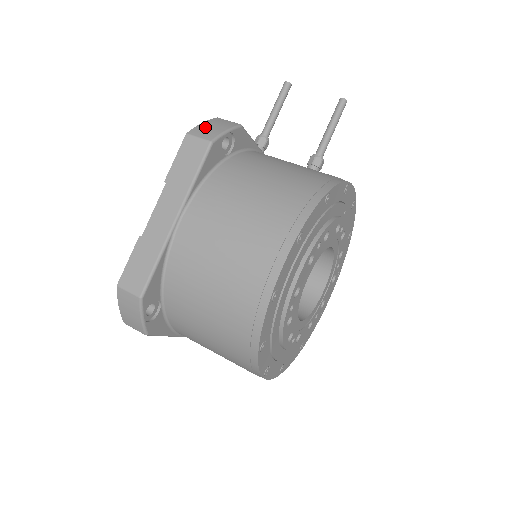
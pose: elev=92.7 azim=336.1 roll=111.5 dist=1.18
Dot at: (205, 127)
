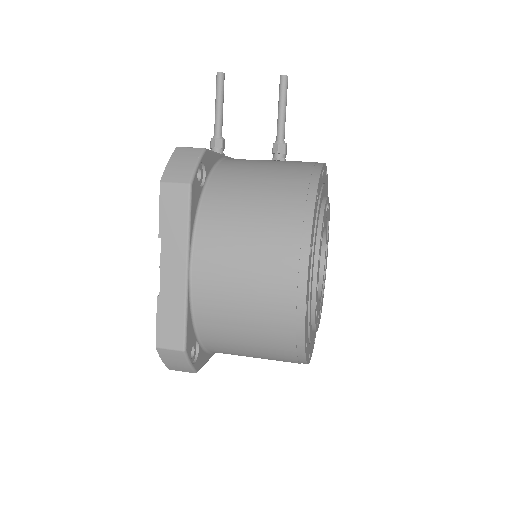
Dot at: (174, 167)
